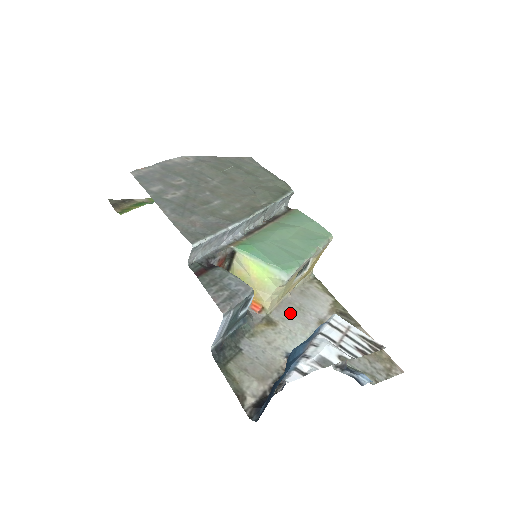
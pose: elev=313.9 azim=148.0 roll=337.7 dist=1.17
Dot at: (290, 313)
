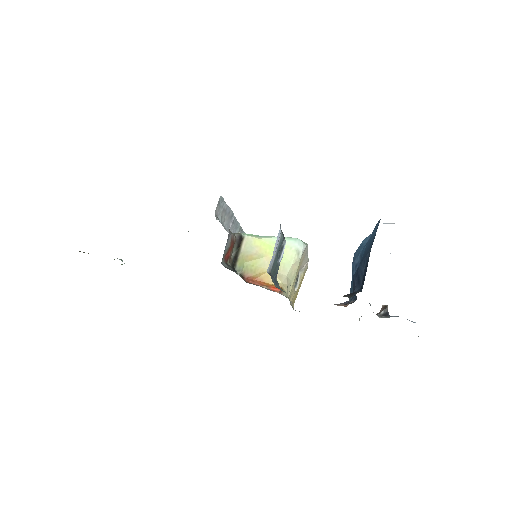
Dot at: occluded
